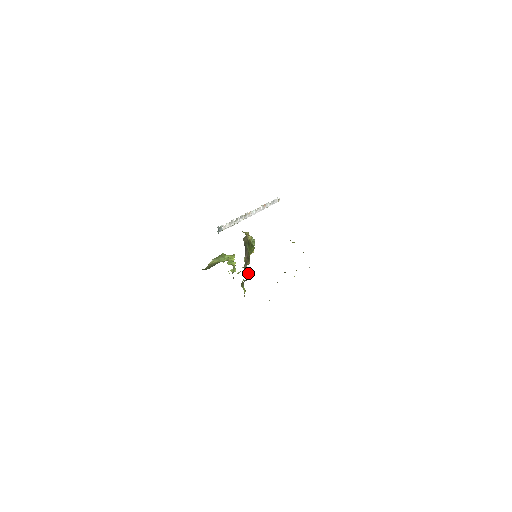
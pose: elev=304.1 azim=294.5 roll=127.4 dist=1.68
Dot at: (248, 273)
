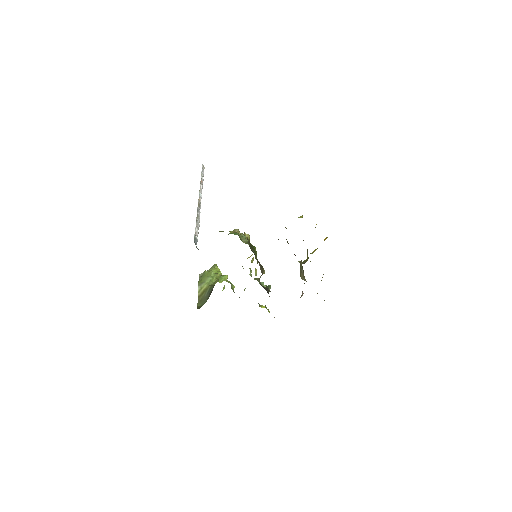
Dot at: (261, 284)
